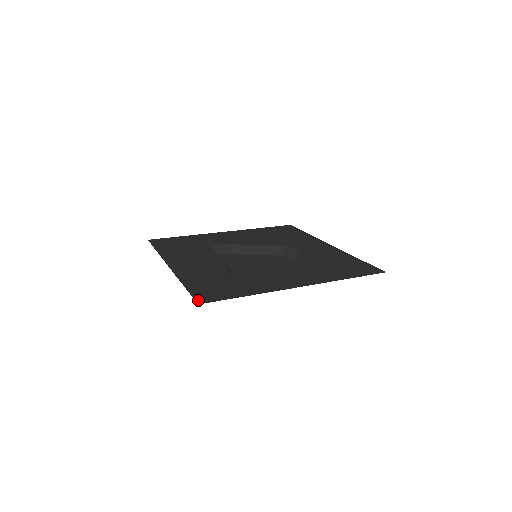
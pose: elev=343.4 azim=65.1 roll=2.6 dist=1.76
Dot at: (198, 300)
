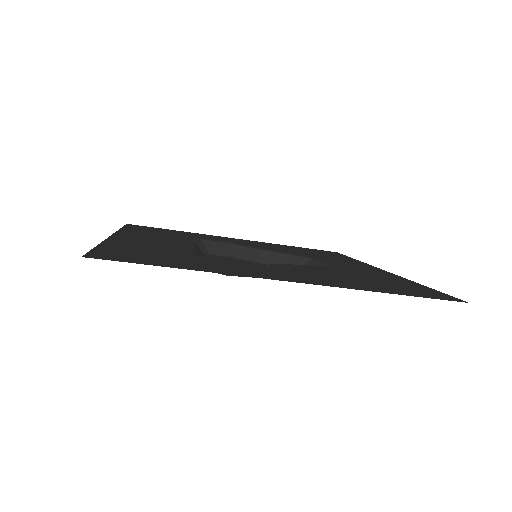
Dot at: (90, 254)
